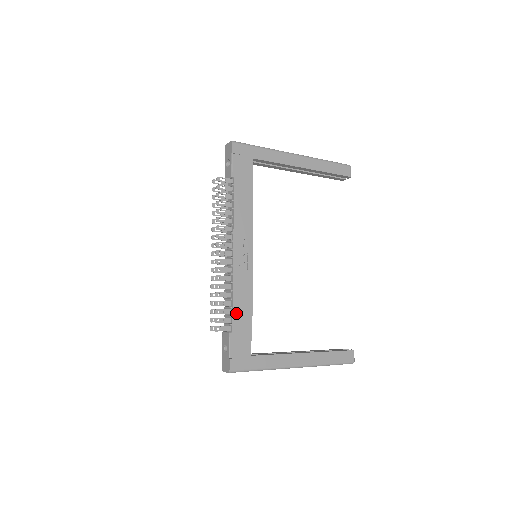
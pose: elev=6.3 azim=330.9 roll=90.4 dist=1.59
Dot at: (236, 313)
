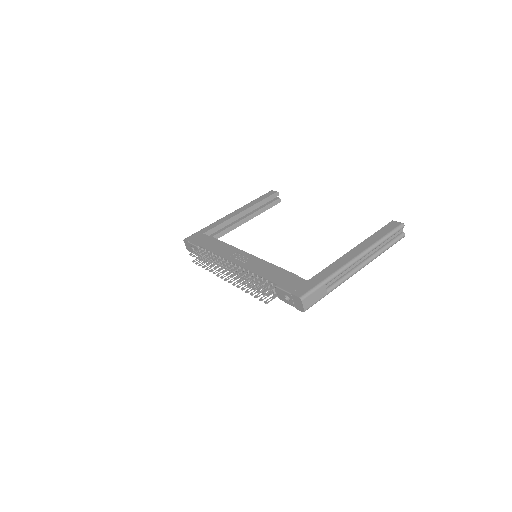
Dot at: (268, 277)
